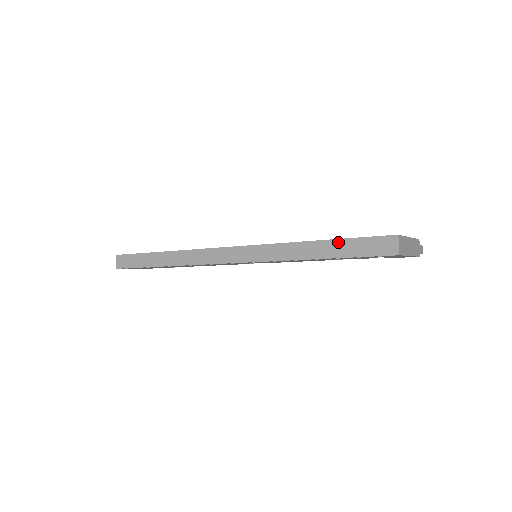
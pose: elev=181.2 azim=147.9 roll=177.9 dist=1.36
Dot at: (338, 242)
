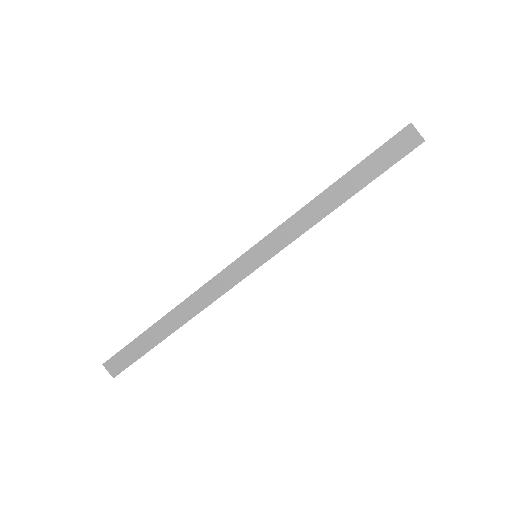
Dot at: (354, 172)
